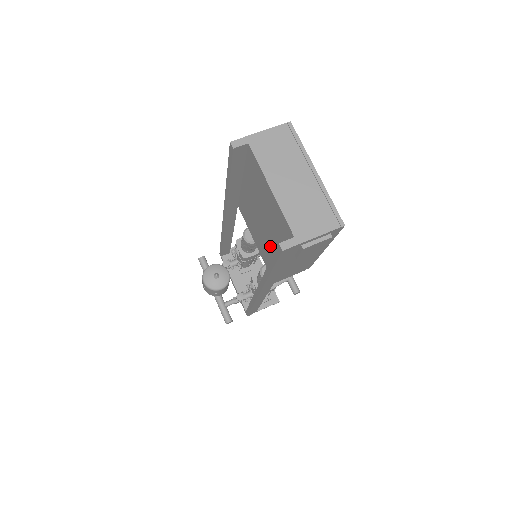
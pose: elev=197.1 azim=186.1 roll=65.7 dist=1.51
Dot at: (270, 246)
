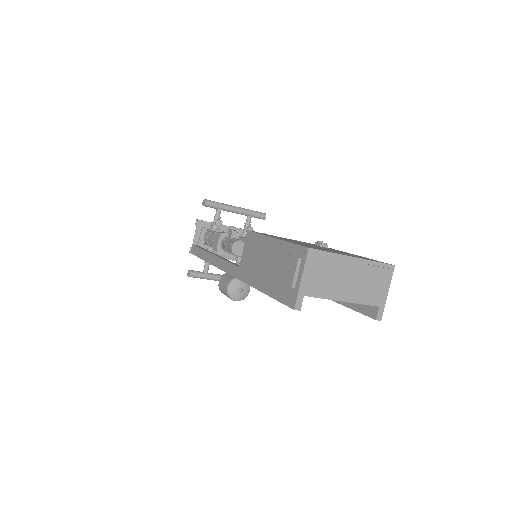
Dot at: occluded
